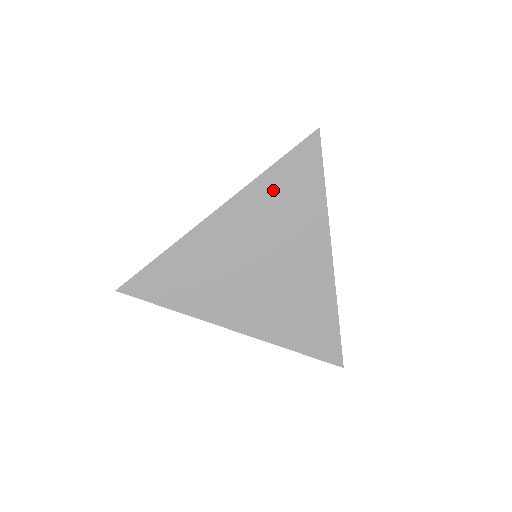
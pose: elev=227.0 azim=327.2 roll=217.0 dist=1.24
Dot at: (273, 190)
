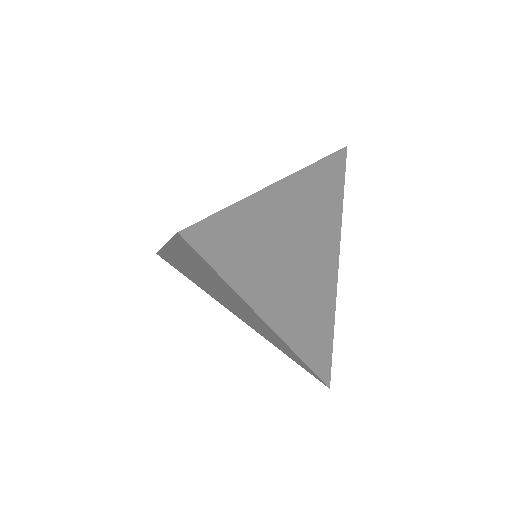
Dot at: (318, 183)
